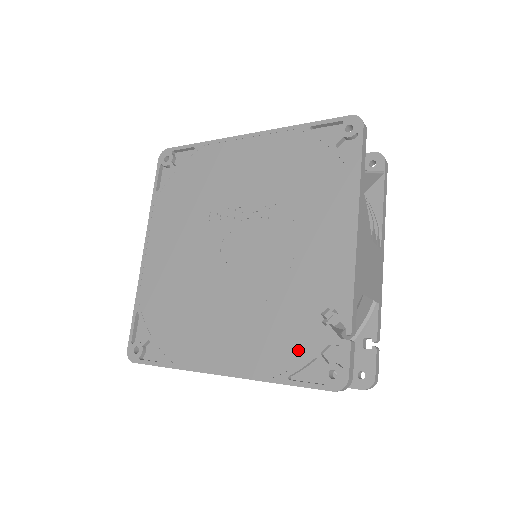
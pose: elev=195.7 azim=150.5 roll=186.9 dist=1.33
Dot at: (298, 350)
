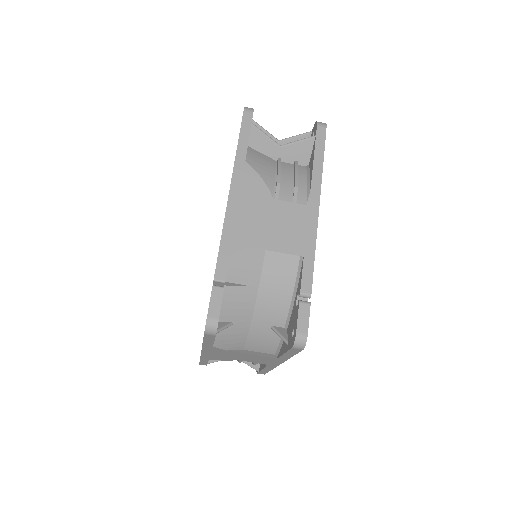
Dot at: occluded
